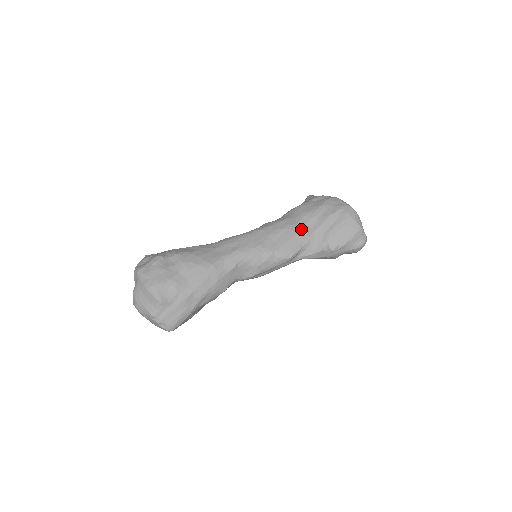
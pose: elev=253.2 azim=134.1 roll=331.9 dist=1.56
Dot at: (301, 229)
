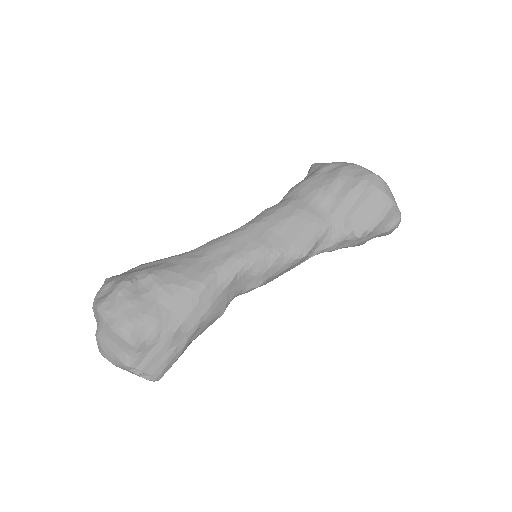
Dot at: (314, 214)
